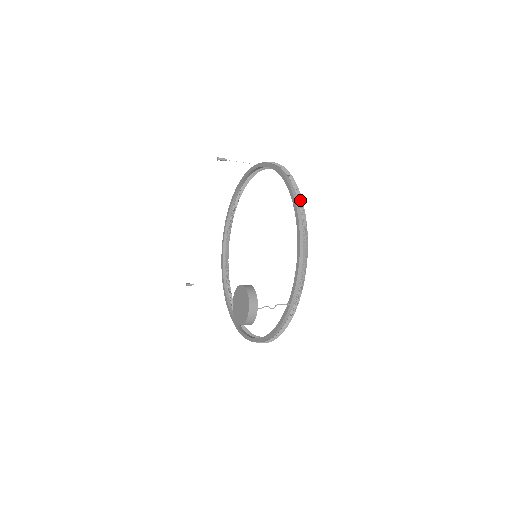
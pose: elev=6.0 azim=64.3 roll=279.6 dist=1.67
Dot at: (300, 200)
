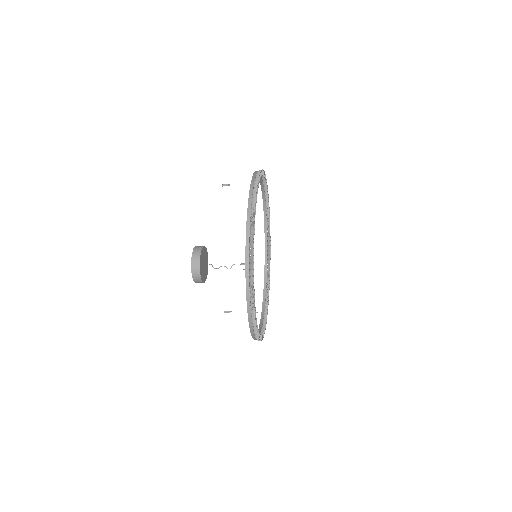
Dot at: (256, 178)
